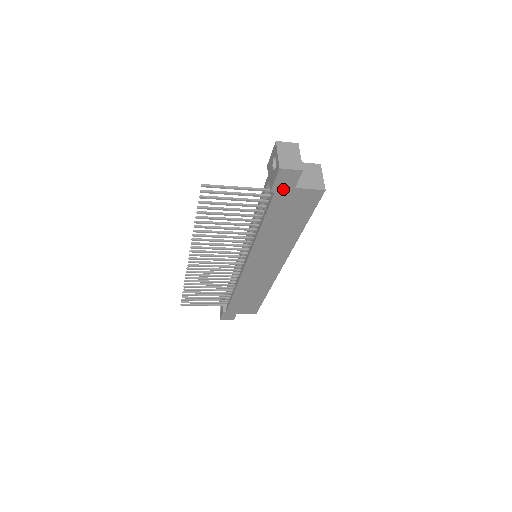
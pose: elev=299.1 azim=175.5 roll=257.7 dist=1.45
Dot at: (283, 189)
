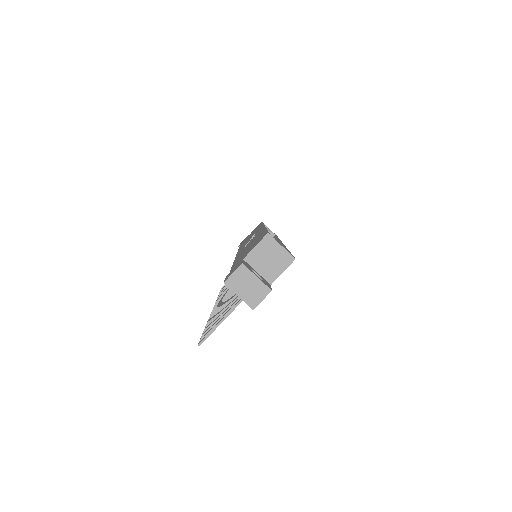
Dot at: occluded
